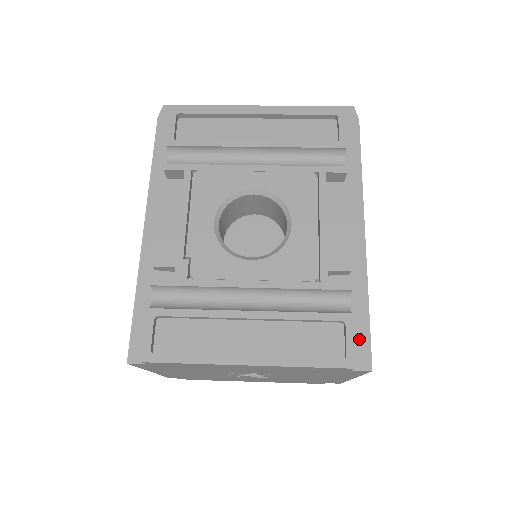
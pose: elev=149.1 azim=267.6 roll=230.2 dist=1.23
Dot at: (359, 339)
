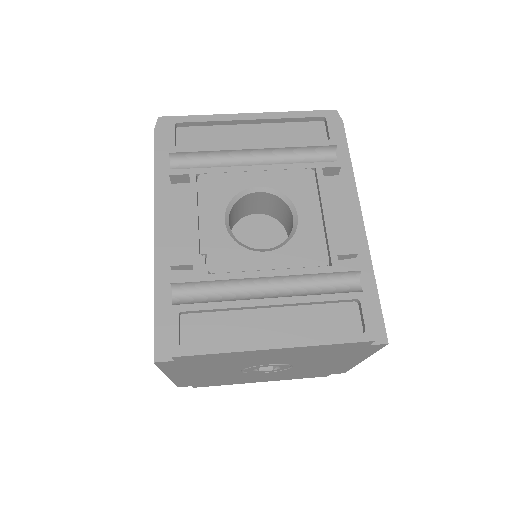
Dot at: (372, 316)
